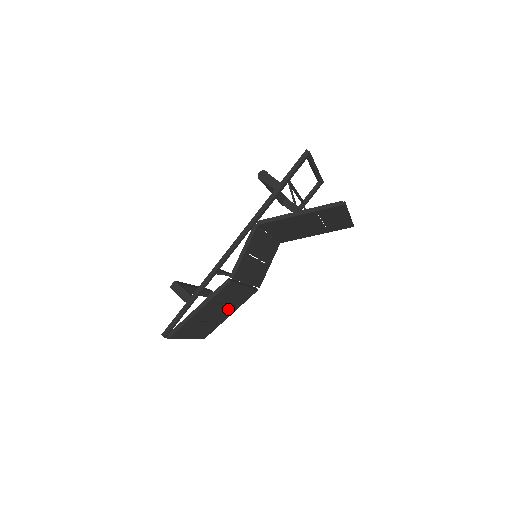
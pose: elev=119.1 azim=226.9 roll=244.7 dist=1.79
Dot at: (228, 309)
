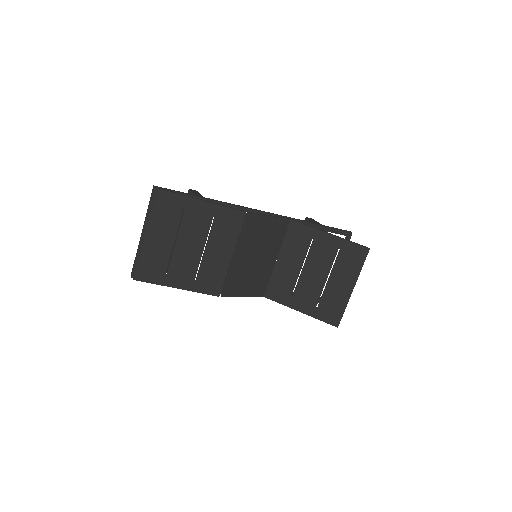
Dot at: (191, 267)
